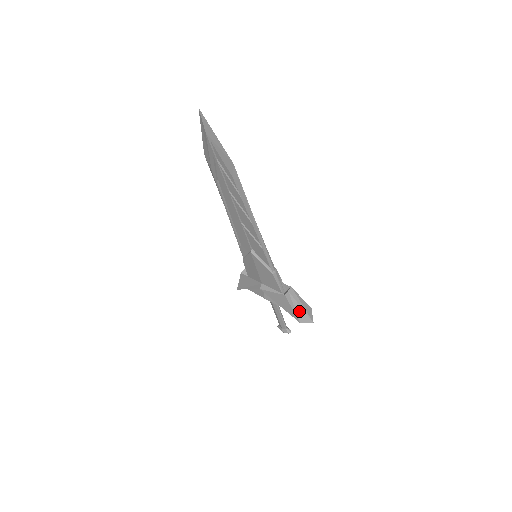
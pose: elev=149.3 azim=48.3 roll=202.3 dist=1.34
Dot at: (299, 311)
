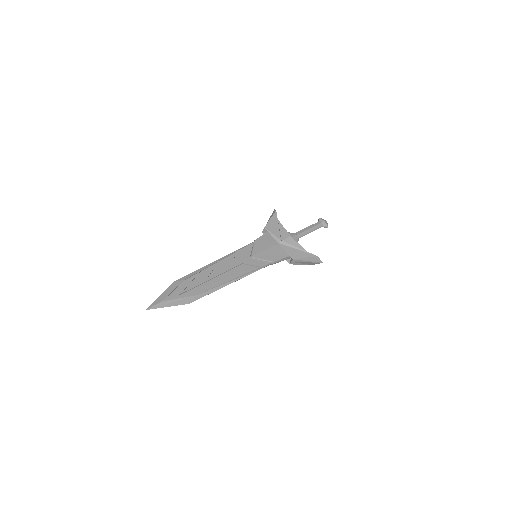
Dot at: (307, 263)
